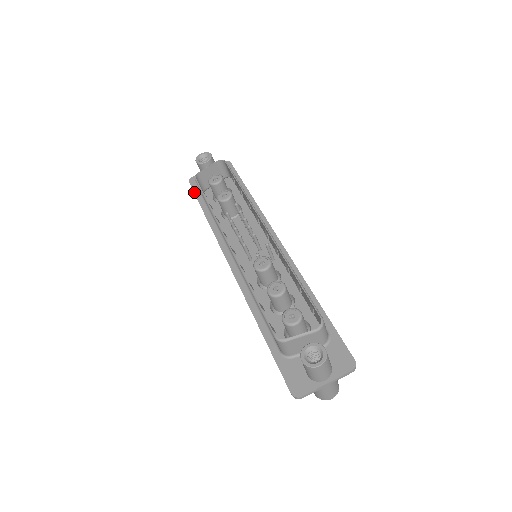
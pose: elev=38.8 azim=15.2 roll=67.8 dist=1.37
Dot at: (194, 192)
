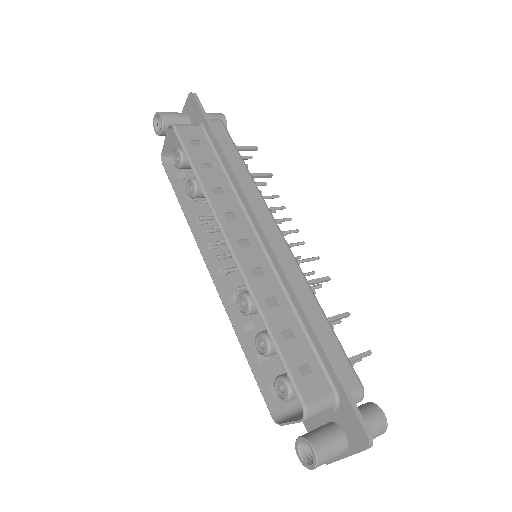
Dot at: occluded
